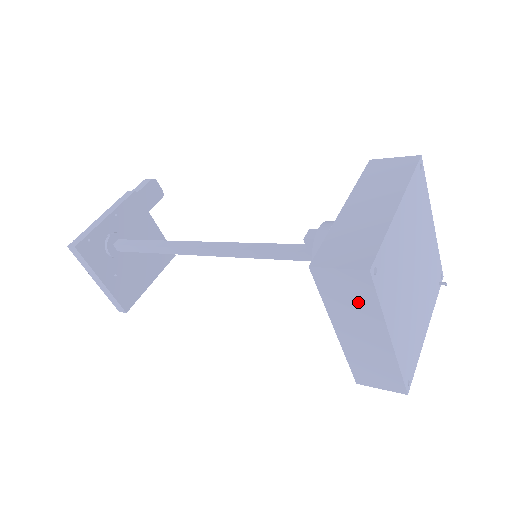
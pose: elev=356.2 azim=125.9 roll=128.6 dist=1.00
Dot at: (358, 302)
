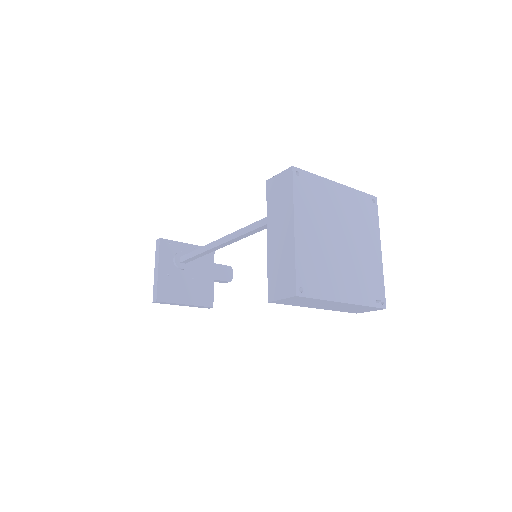
Dot at: (283, 198)
